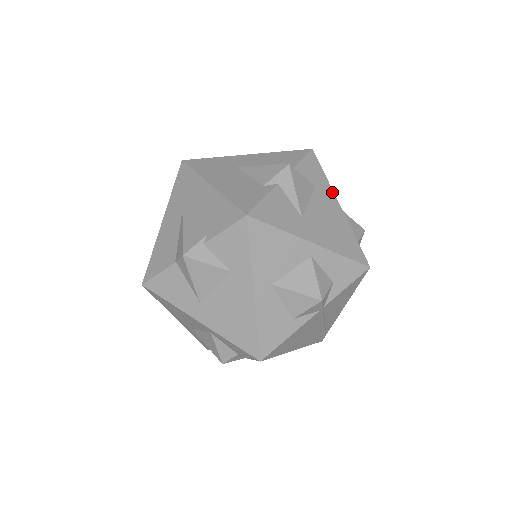
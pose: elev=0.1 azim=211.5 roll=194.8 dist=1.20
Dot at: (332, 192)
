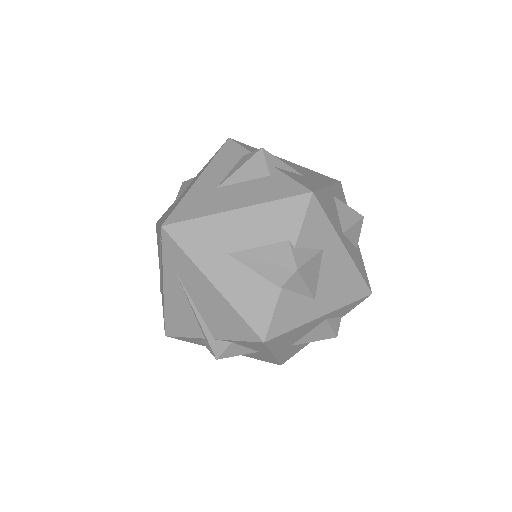
Dot at: occluded
